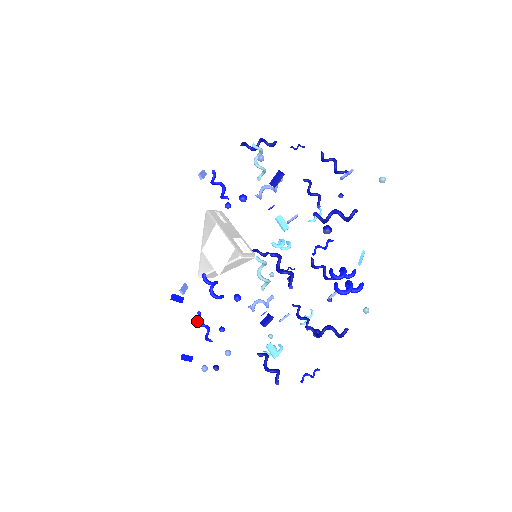
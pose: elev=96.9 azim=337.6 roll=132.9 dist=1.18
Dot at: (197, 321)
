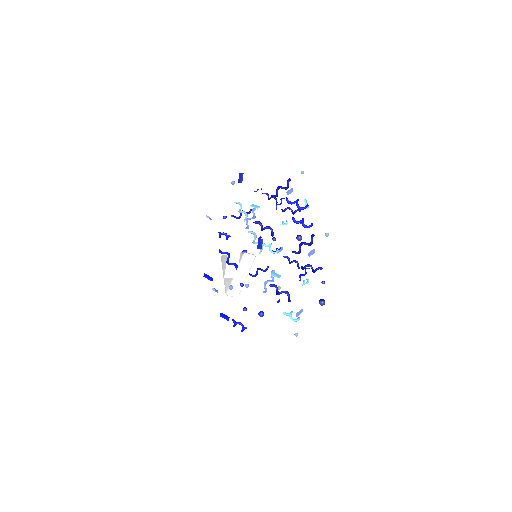
Dot at: (233, 325)
